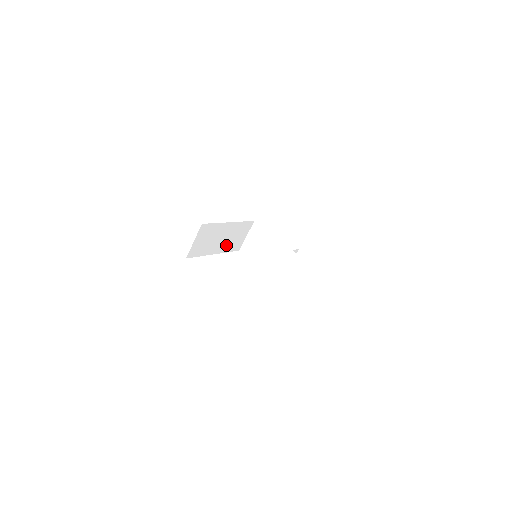
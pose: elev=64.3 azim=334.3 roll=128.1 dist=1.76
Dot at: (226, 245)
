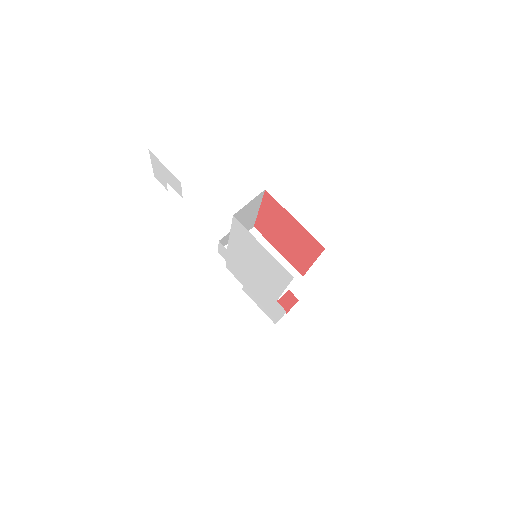
Dot at: occluded
